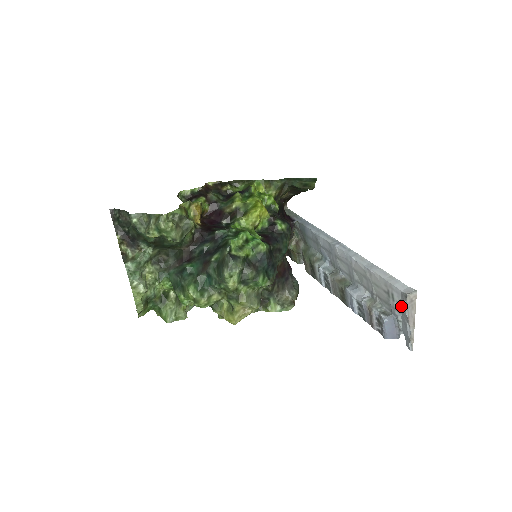
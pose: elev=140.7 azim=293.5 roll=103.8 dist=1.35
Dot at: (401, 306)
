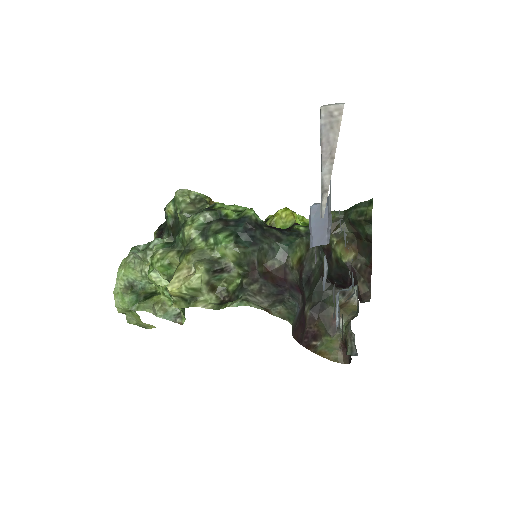
Dot at: occluded
